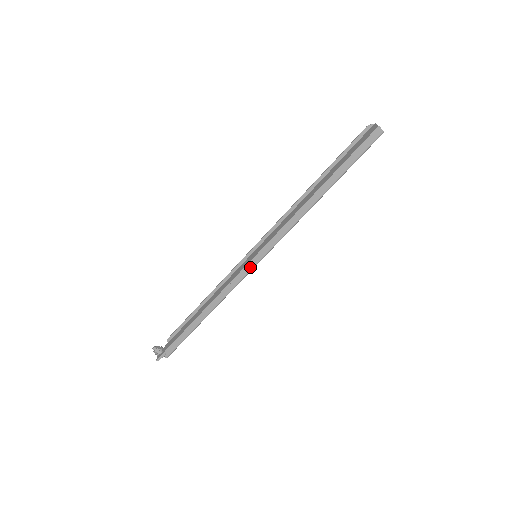
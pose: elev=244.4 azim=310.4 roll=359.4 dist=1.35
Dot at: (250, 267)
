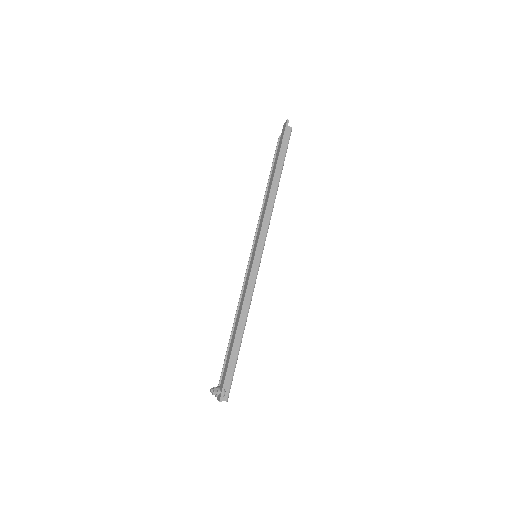
Dot at: (256, 266)
